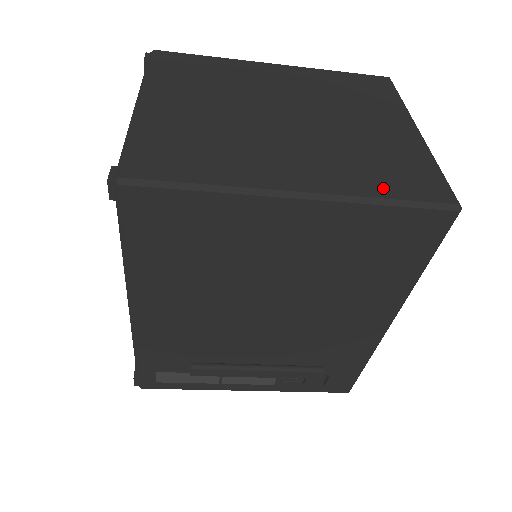
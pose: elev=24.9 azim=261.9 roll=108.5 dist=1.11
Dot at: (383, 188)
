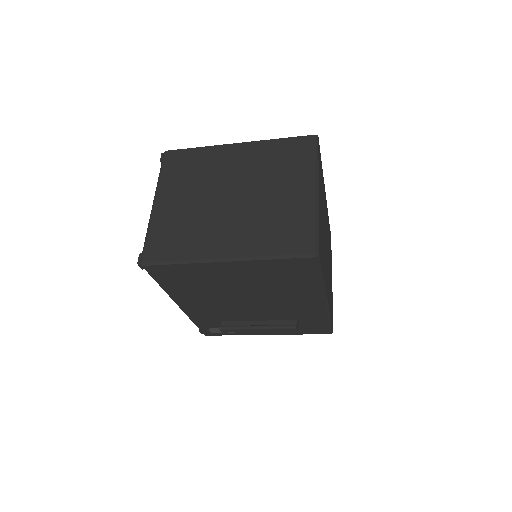
Dot at: (273, 248)
